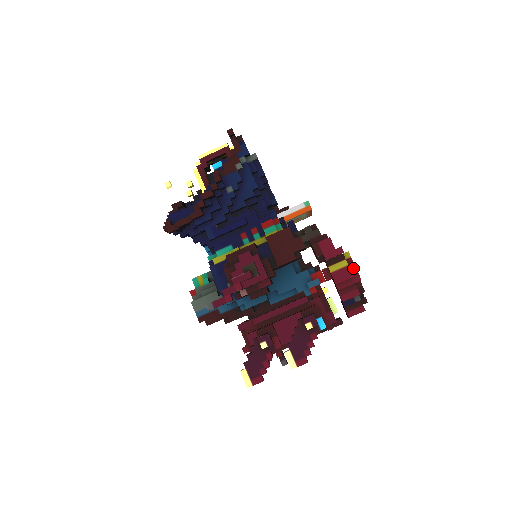
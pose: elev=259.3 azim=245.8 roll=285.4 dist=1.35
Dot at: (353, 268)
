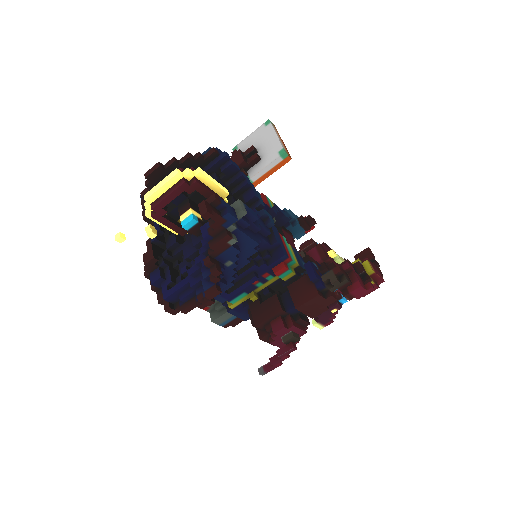
Dot at: (377, 278)
